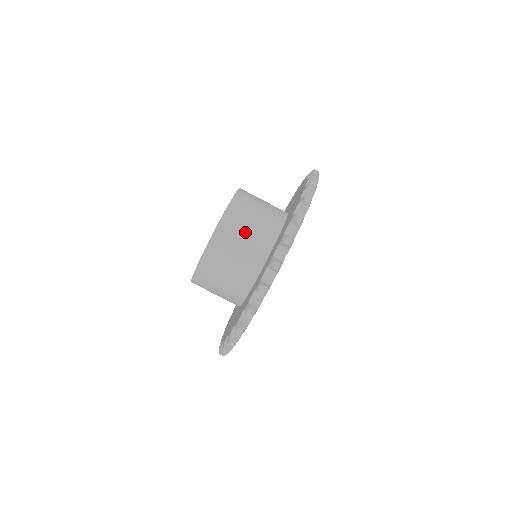
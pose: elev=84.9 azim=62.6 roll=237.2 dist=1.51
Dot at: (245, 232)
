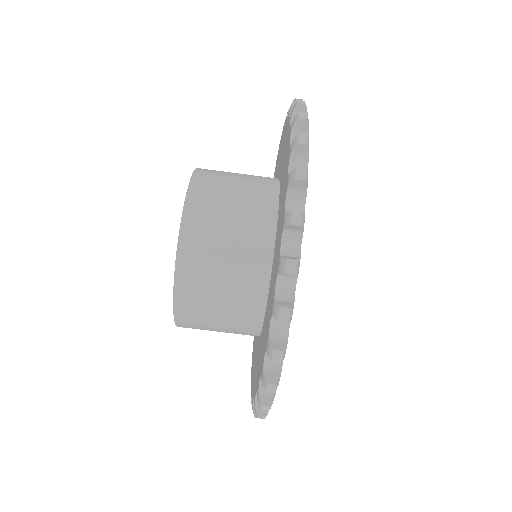
Dot at: (218, 289)
